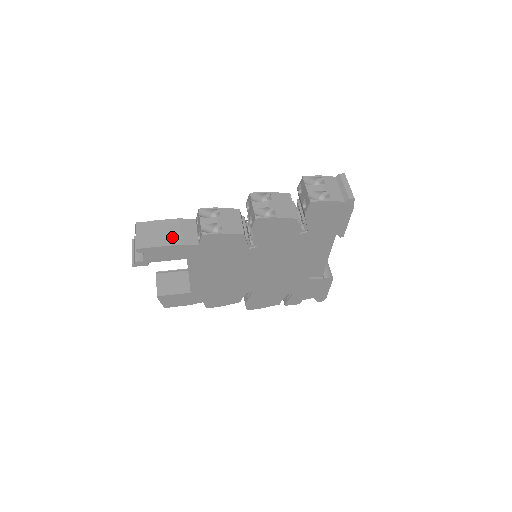
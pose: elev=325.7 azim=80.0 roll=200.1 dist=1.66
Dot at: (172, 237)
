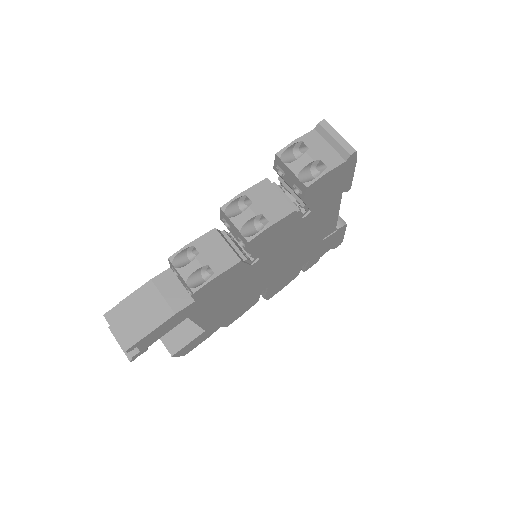
Dot at: (158, 310)
